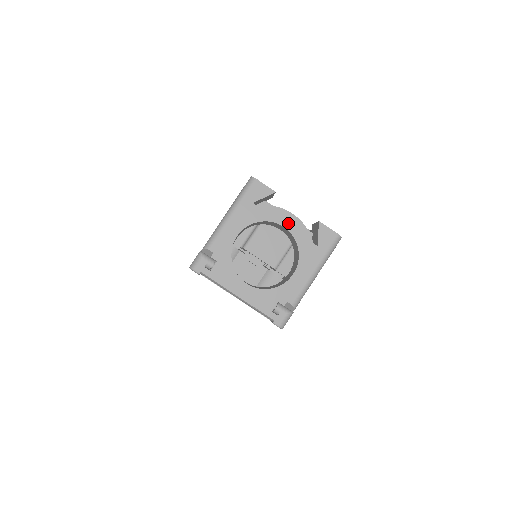
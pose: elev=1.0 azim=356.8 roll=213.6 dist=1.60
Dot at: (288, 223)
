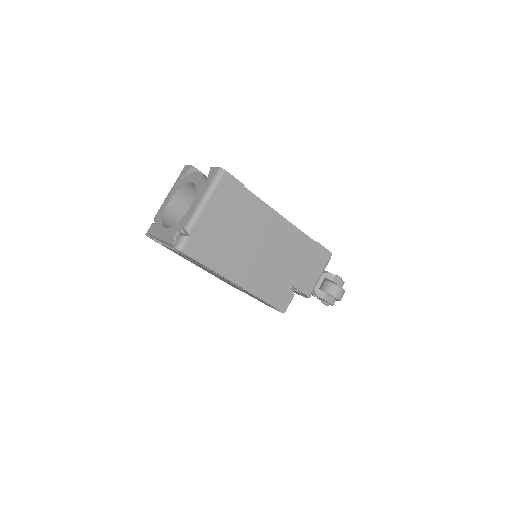
Dot at: (194, 179)
